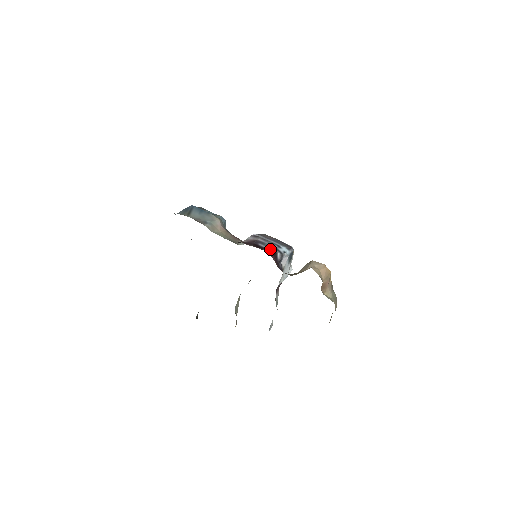
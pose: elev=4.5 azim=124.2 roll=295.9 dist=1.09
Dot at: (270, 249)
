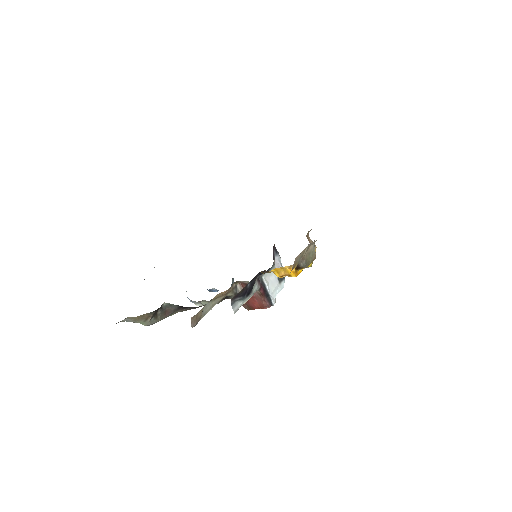
Dot at: occluded
